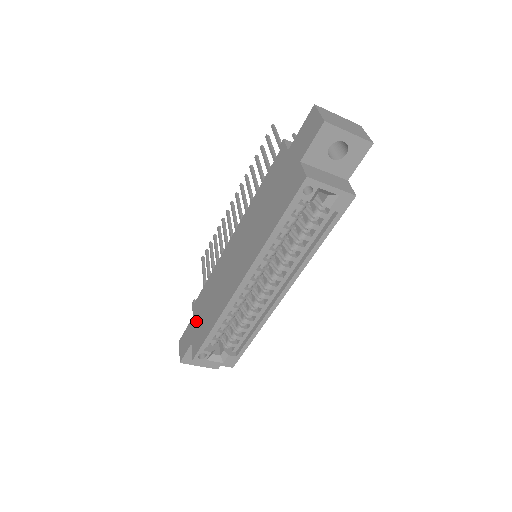
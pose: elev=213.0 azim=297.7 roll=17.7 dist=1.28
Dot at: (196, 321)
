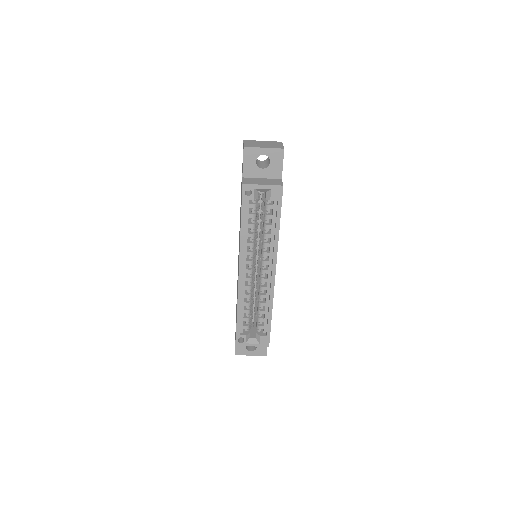
Dot at: occluded
